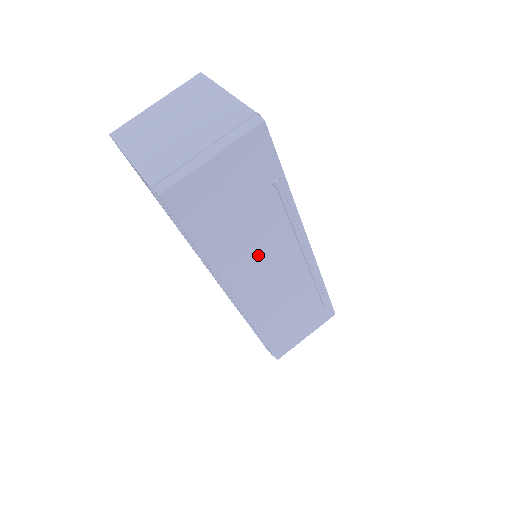
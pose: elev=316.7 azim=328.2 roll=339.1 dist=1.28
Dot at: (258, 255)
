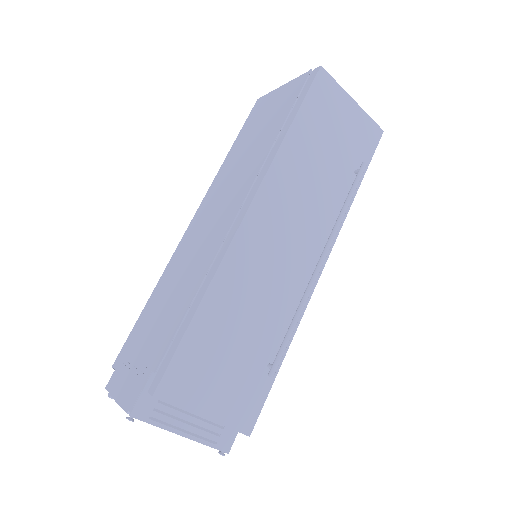
Dot at: (300, 205)
